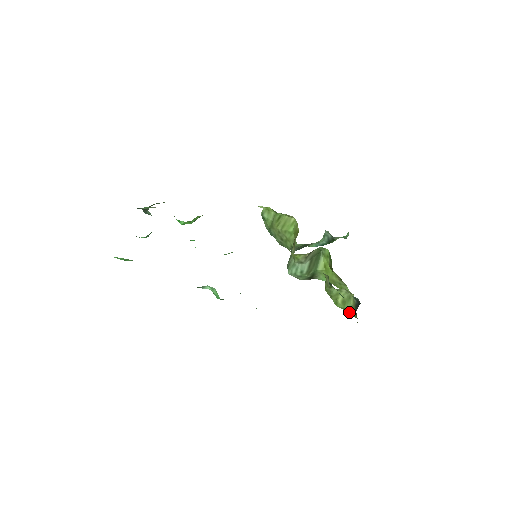
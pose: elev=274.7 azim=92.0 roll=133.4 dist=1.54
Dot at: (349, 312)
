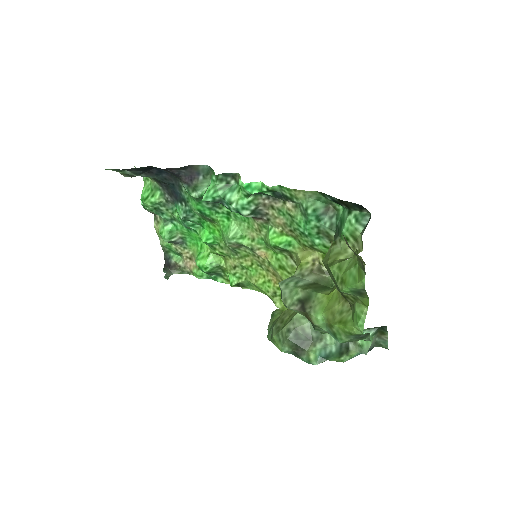
Dot at: (346, 270)
